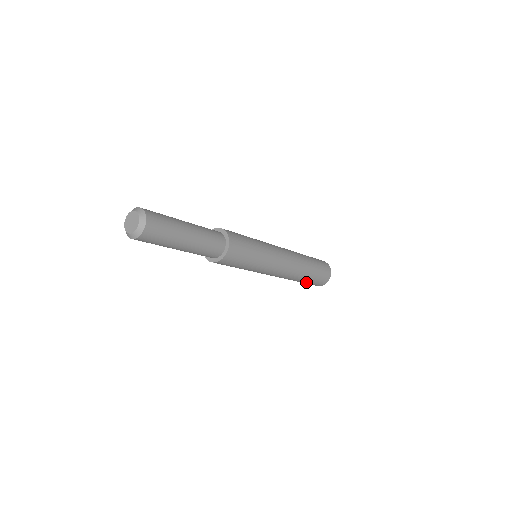
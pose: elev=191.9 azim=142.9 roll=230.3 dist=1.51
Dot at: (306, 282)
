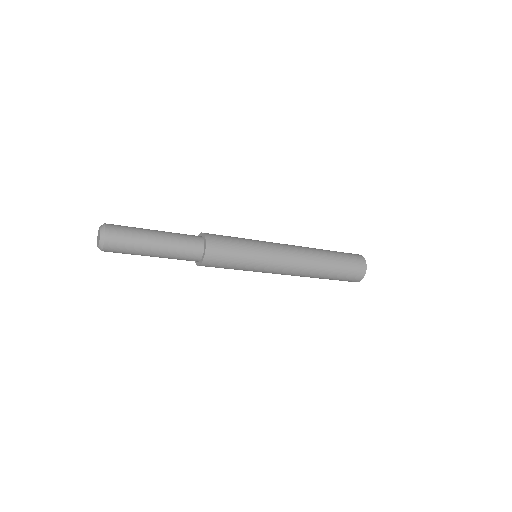
Dot at: occluded
